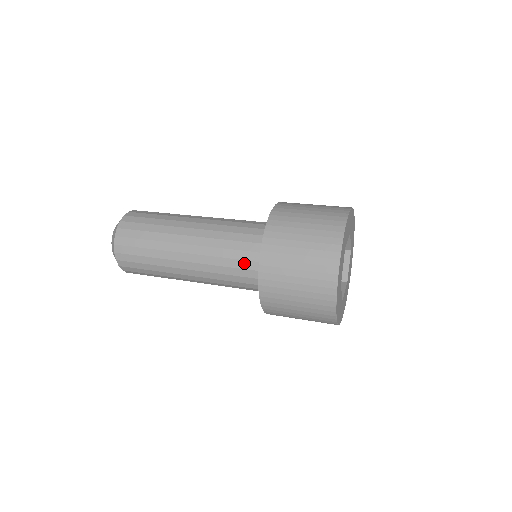
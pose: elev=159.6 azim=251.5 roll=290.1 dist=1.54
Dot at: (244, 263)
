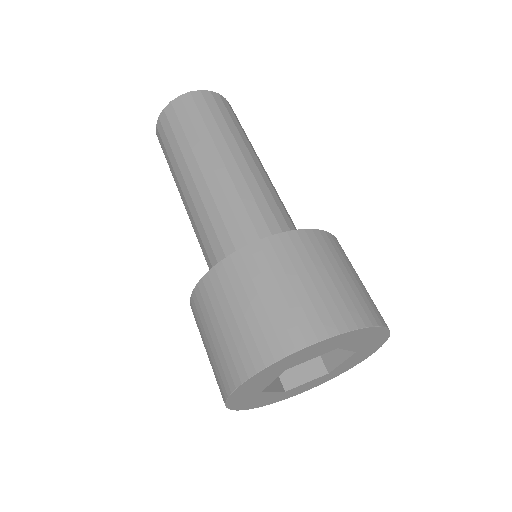
Dot at: occluded
